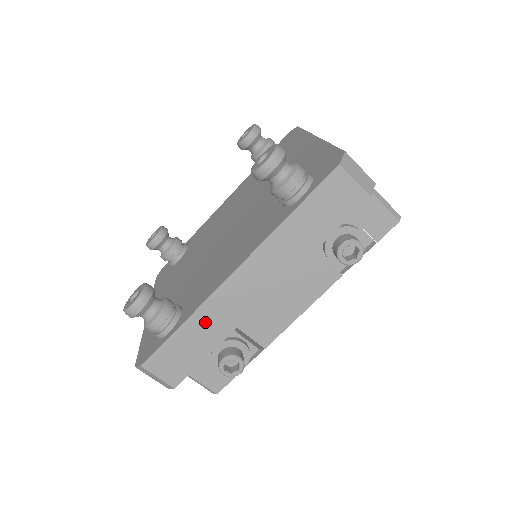
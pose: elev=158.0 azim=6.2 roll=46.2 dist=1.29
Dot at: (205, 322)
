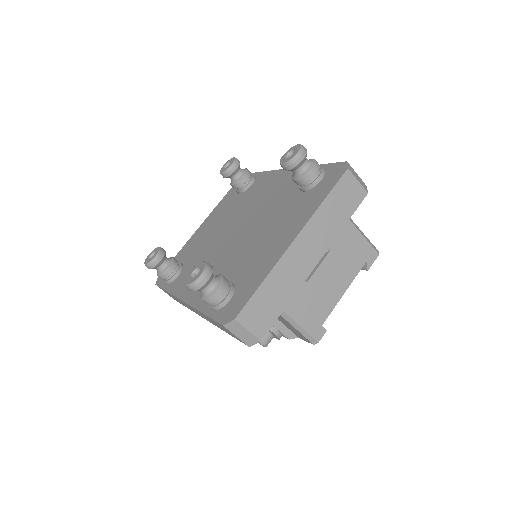
Dot at: (177, 299)
